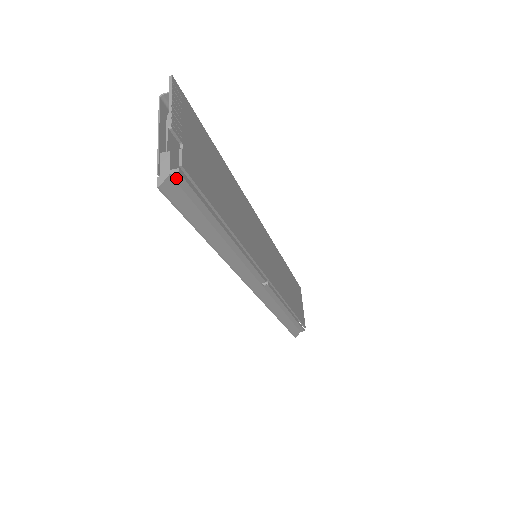
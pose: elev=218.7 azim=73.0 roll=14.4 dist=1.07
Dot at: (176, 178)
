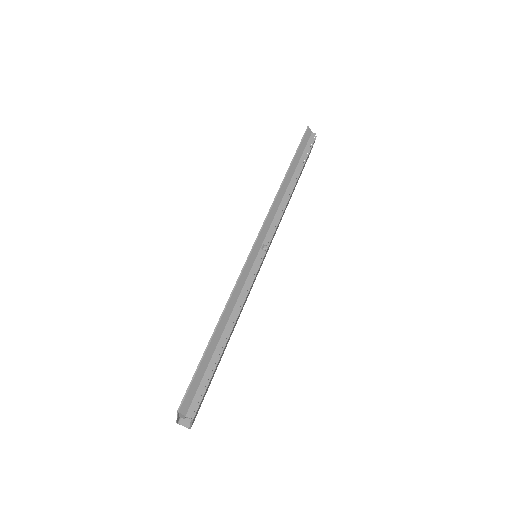
Dot at: (312, 135)
